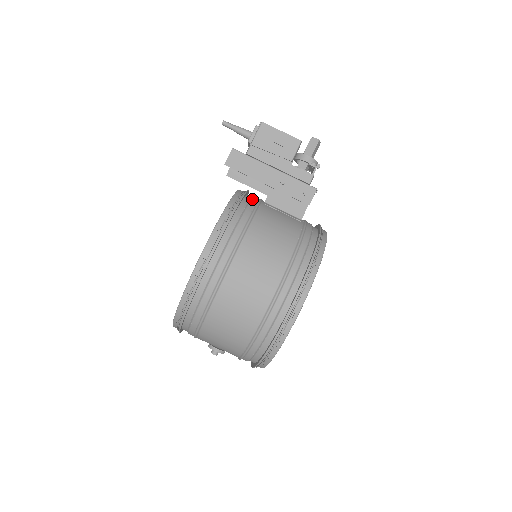
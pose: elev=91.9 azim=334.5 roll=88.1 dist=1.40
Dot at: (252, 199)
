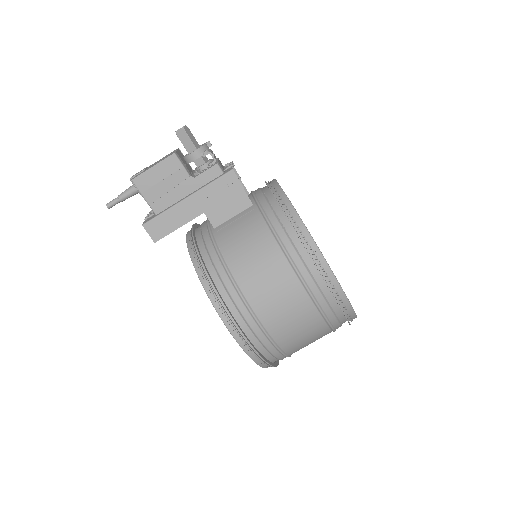
Dot at: (205, 242)
